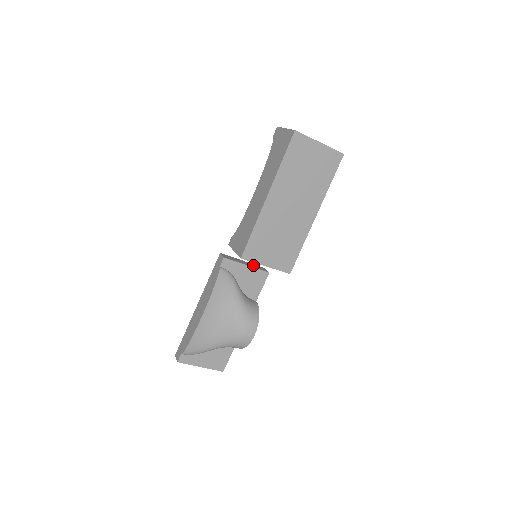
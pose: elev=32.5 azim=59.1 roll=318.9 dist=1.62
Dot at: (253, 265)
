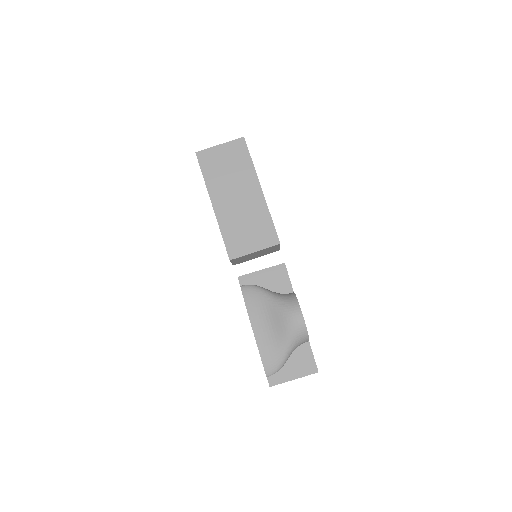
Dot at: occluded
